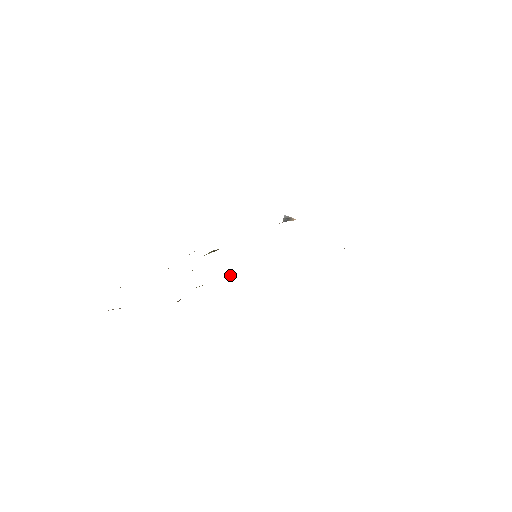
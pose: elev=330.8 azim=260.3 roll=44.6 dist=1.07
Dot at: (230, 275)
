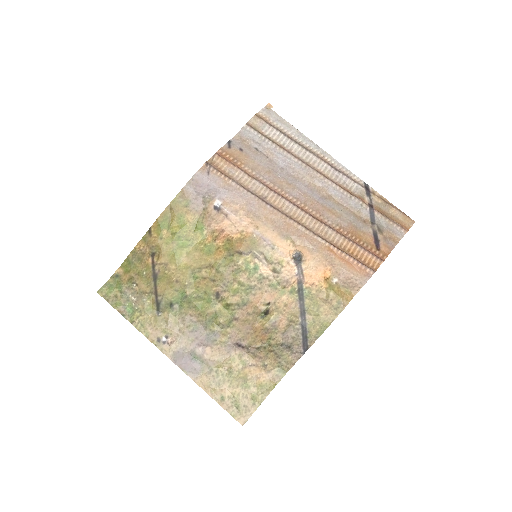
Dot at: (197, 226)
